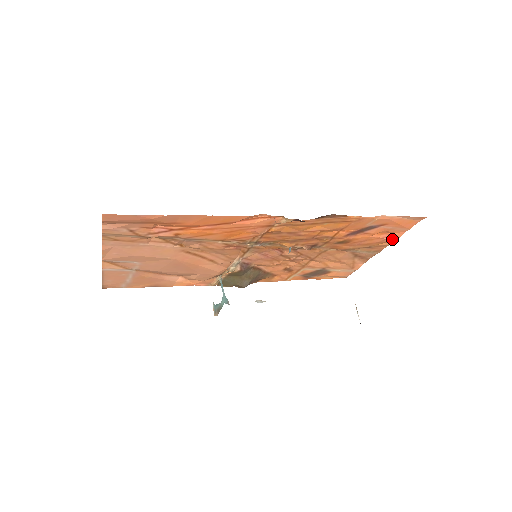
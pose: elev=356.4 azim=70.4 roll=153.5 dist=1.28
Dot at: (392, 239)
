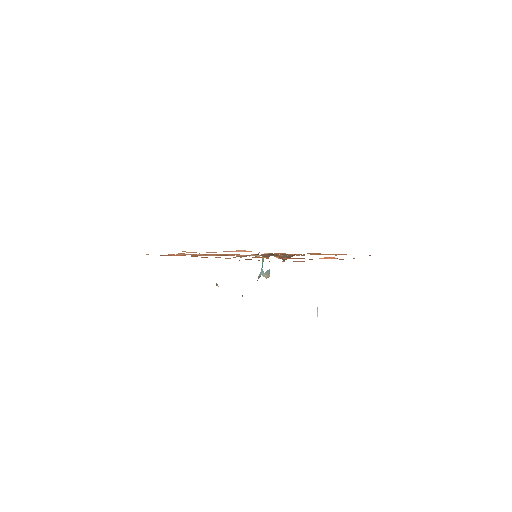
Dot at: occluded
